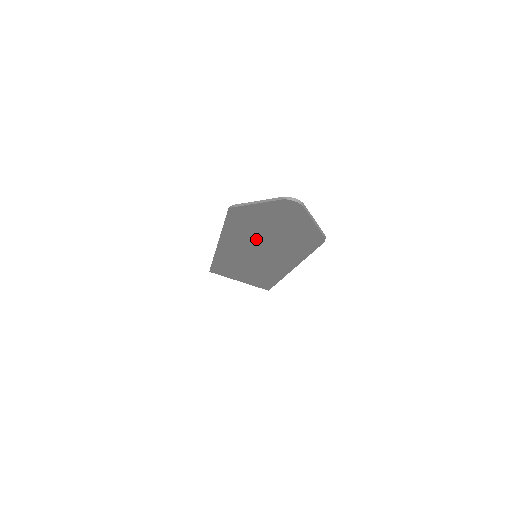
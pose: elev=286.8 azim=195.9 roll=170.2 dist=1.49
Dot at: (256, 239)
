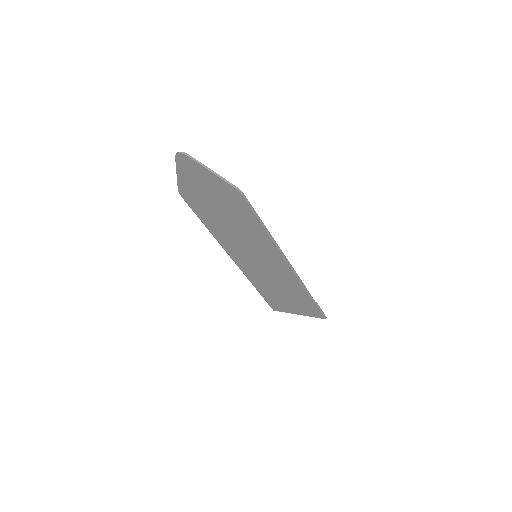
Dot at: (226, 226)
